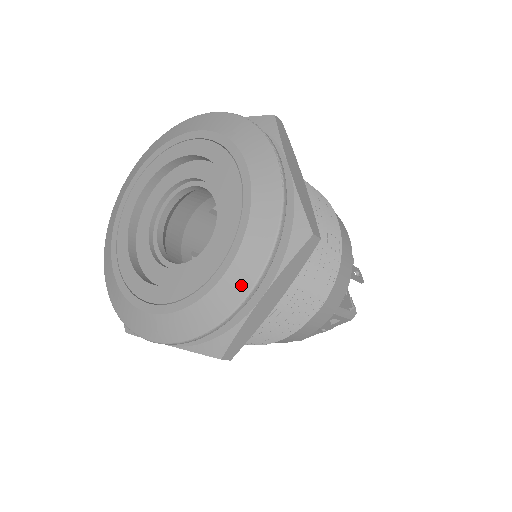
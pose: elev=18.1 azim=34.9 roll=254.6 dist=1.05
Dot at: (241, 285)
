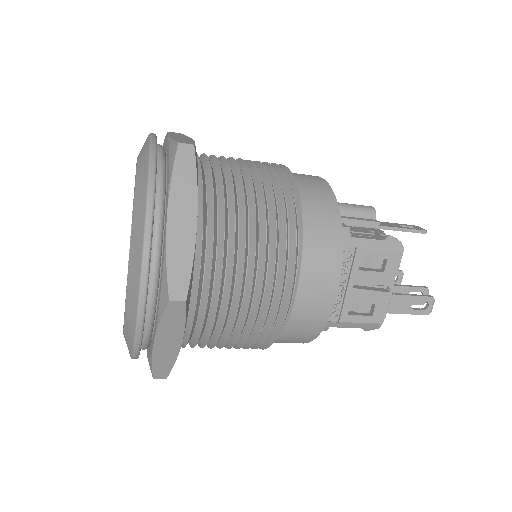
Dot at: (140, 218)
